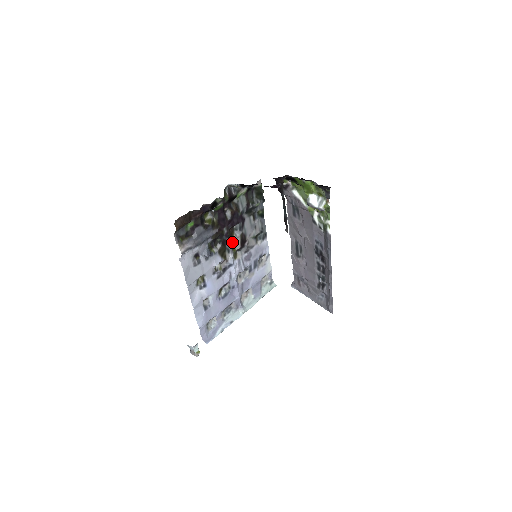
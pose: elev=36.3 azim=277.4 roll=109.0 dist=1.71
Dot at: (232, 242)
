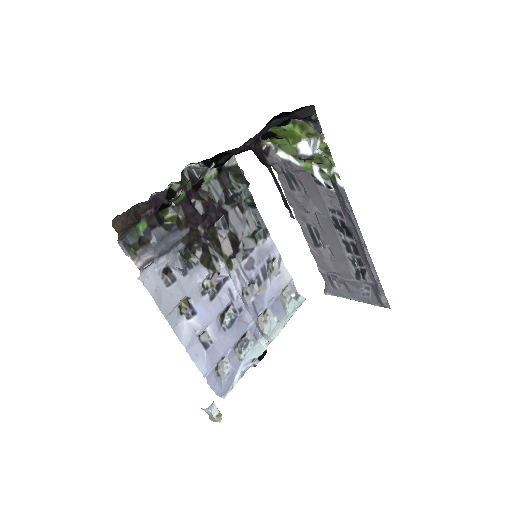
Dot at: (218, 246)
